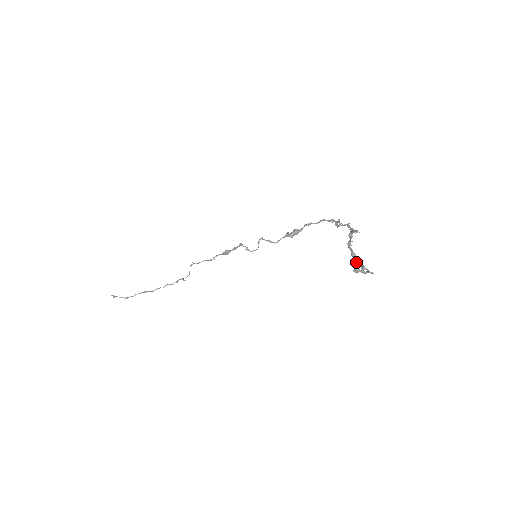
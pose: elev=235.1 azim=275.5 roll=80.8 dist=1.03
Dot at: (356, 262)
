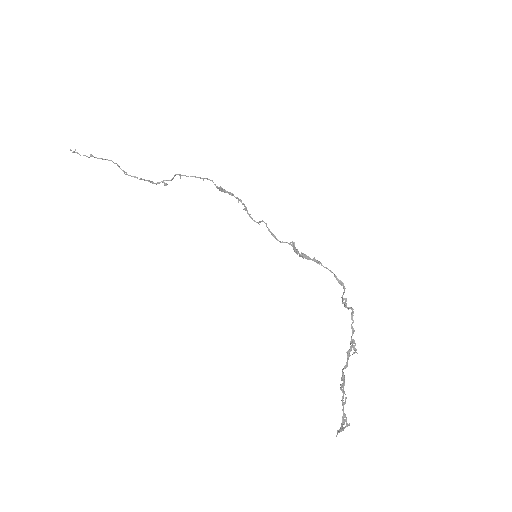
Dot at: (342, 392)
